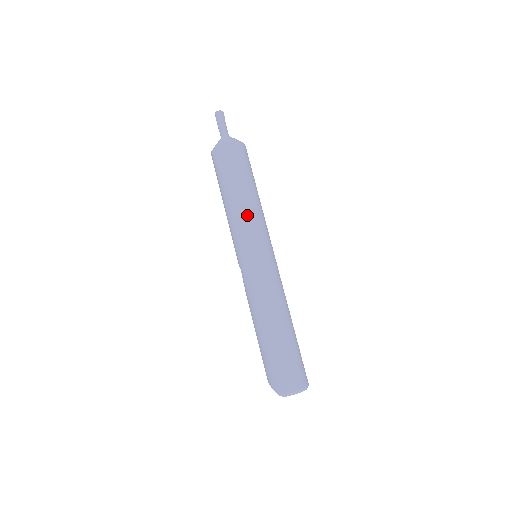
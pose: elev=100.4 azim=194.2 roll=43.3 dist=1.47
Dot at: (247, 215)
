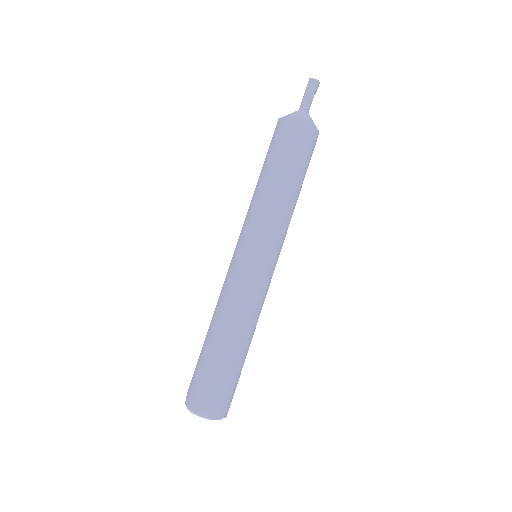
Dot at: (264, 207)
